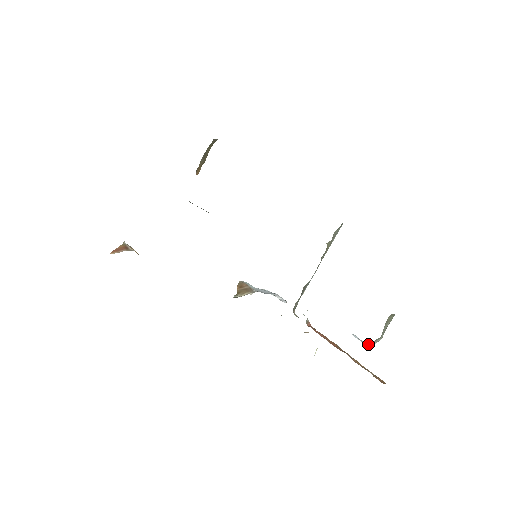
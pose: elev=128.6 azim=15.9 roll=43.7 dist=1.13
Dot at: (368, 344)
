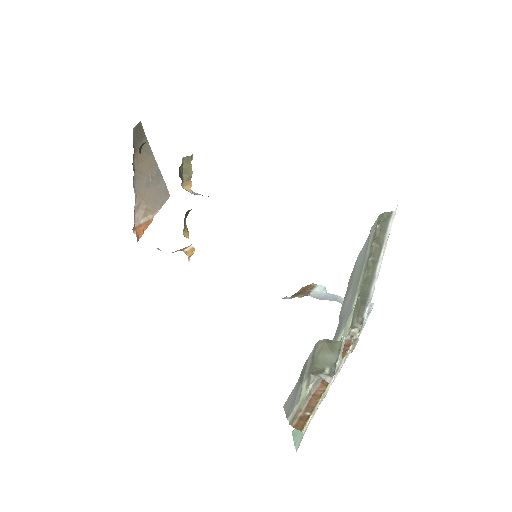
Dot at: (317, 375)
